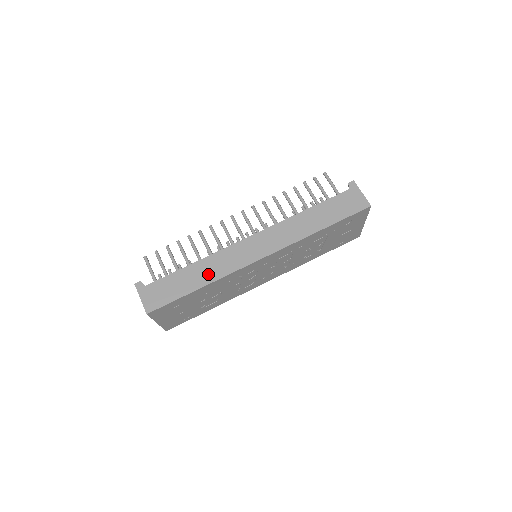
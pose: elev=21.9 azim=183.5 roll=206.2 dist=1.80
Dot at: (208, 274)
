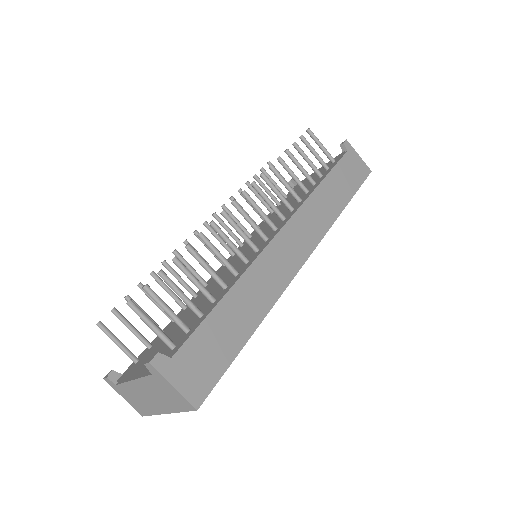
Dot at: (256, 304)
